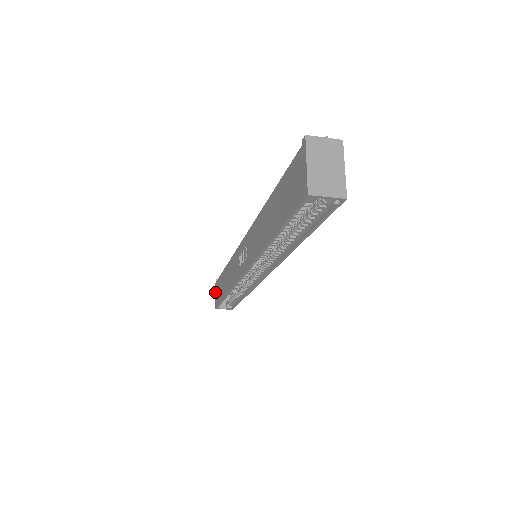
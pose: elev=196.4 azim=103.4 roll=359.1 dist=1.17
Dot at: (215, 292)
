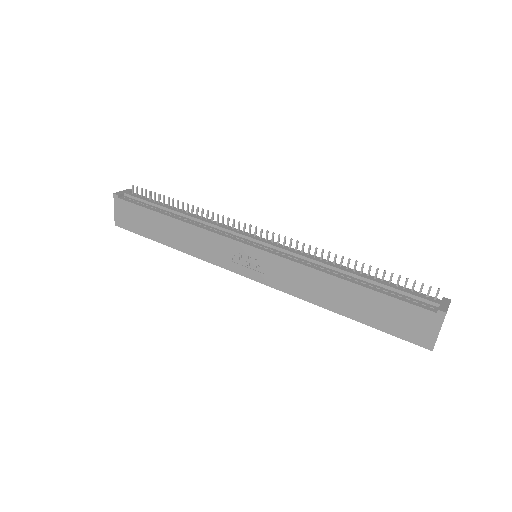
Dot at: (115, 208)
